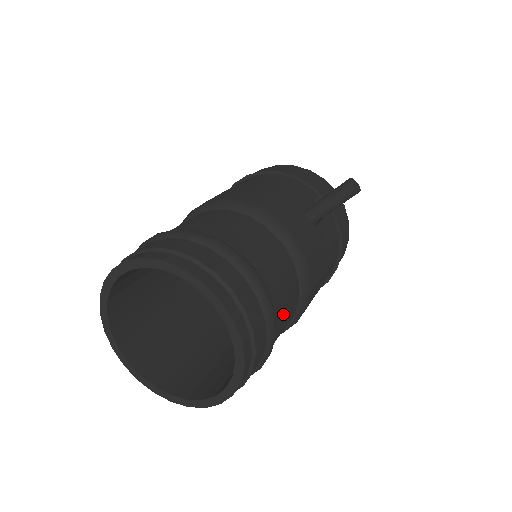
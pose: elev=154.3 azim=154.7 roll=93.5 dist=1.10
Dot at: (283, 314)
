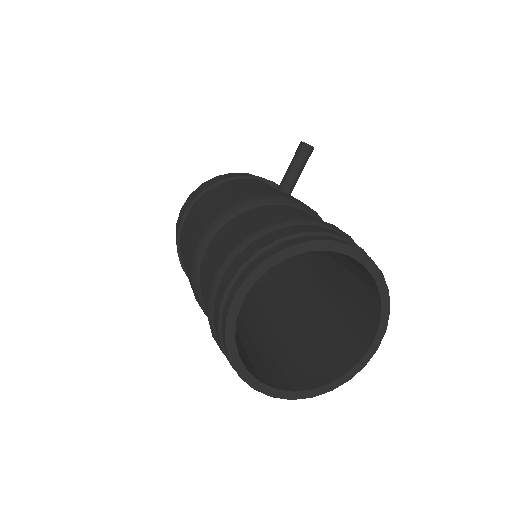
Dot at: occluded
